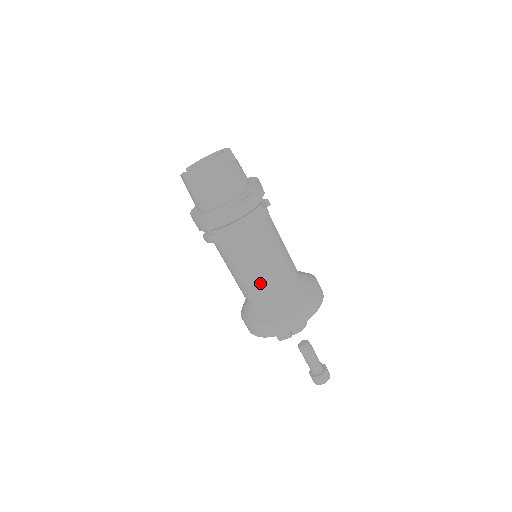
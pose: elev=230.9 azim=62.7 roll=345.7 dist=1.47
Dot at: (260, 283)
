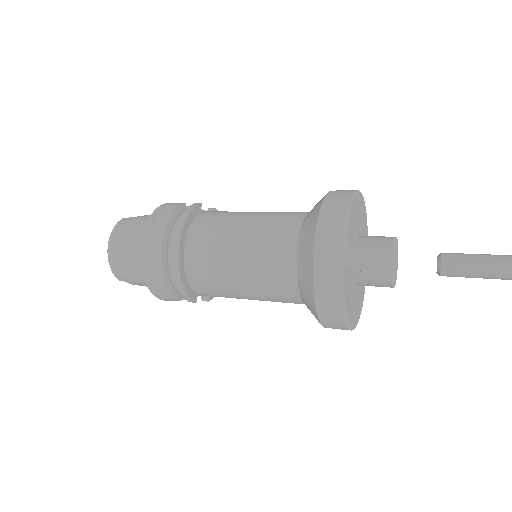
Dot at: (261, 254)
